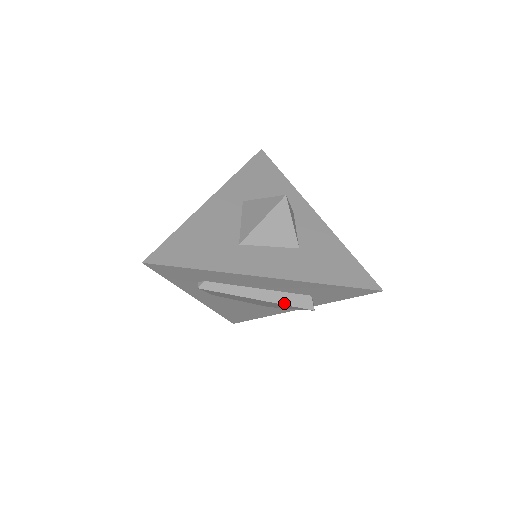
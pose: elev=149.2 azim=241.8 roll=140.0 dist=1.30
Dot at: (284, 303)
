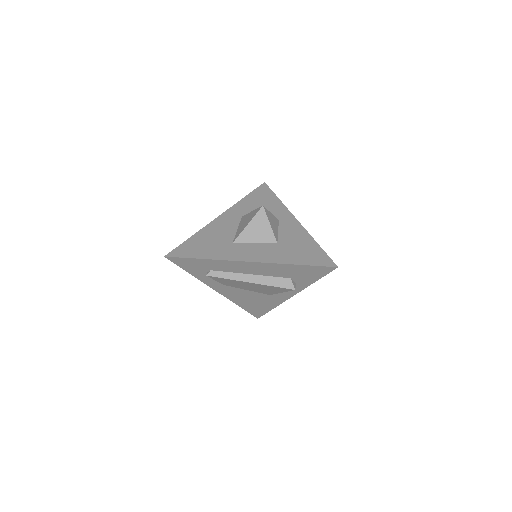
Dot at: (270, 285)
